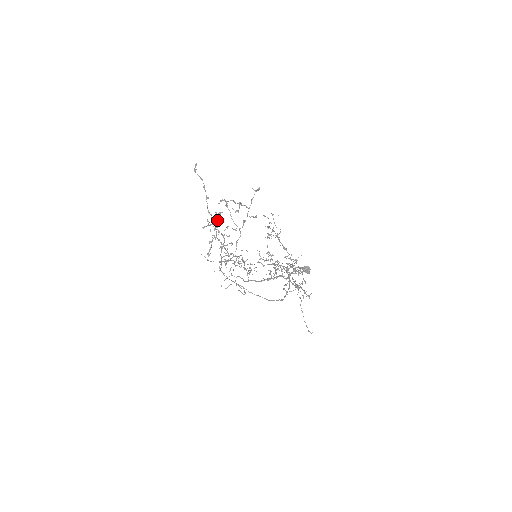
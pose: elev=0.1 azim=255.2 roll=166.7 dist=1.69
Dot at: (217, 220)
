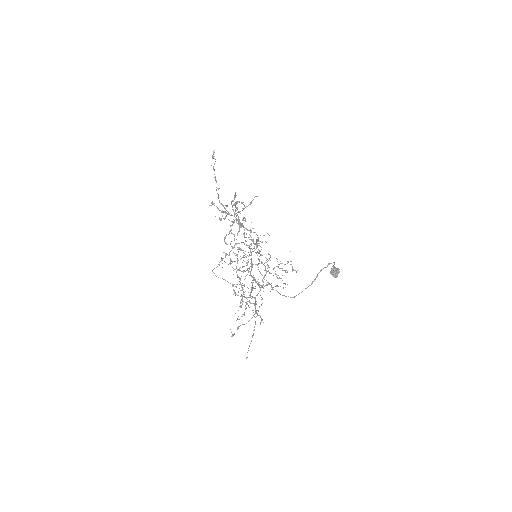
Dot at: (233, 209)
